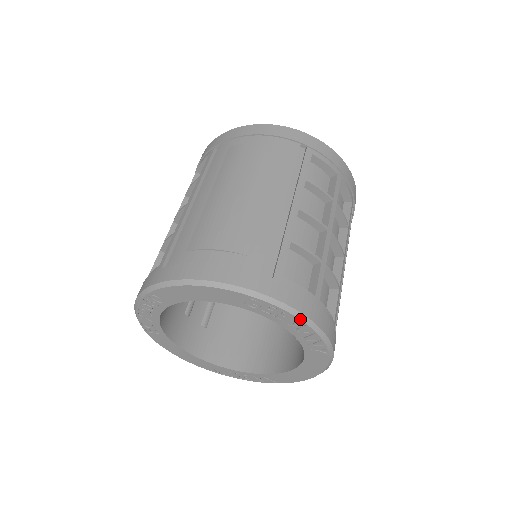
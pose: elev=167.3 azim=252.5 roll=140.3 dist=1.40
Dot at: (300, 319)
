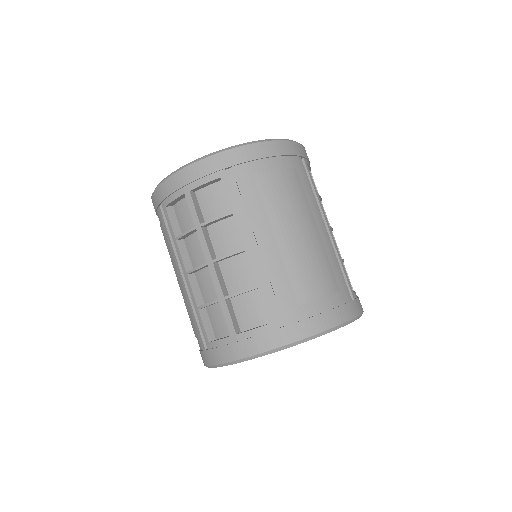
Dot at: occluded
